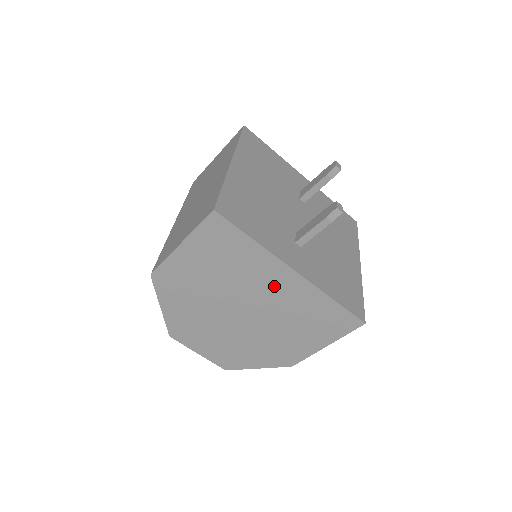
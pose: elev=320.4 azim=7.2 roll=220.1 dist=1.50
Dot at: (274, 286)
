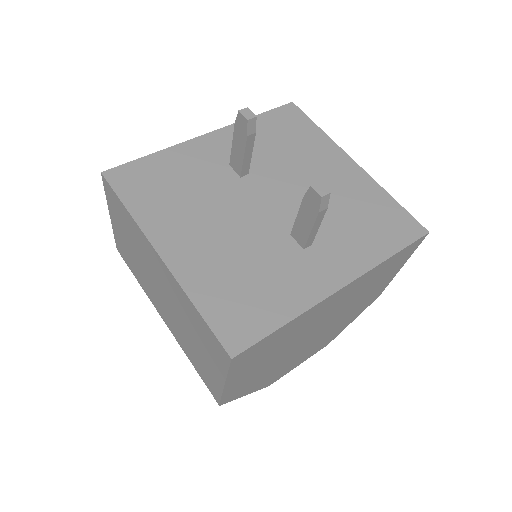
Dot at: (330, 307)
